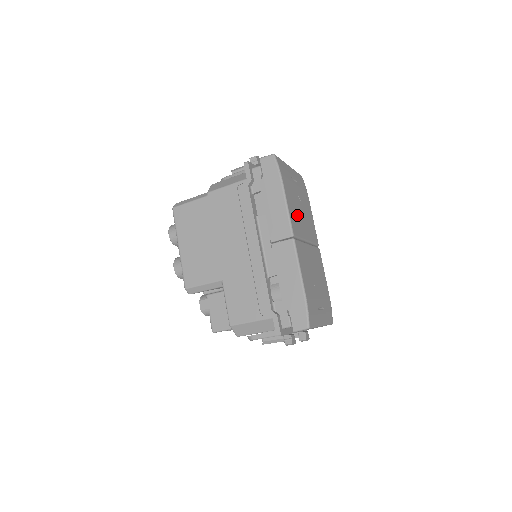
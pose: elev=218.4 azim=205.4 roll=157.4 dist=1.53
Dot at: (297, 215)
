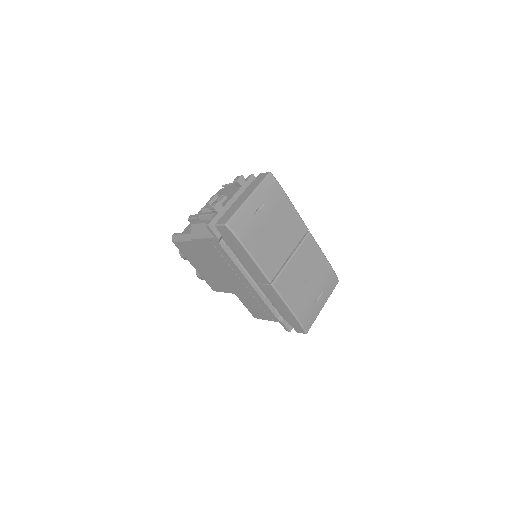
Dot at: (271, 250)
